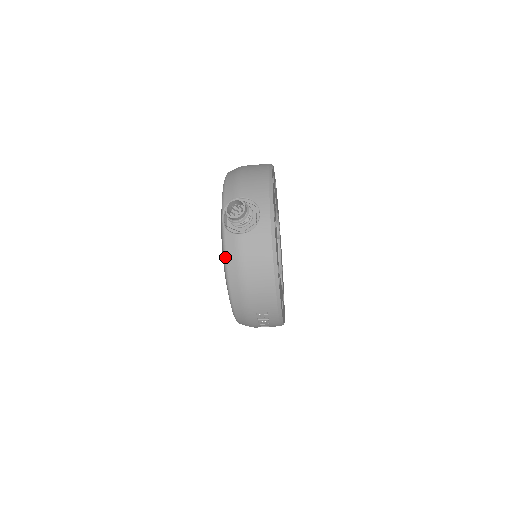
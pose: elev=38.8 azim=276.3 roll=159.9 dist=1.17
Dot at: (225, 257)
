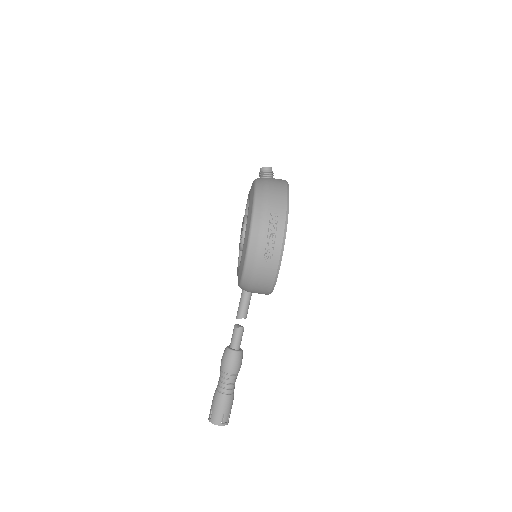
Dot at: (256, 182)
